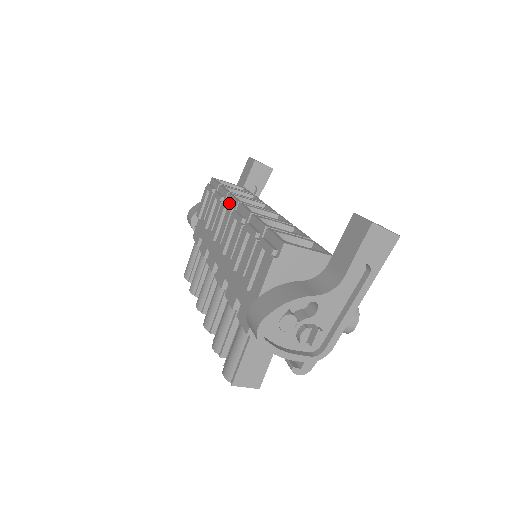
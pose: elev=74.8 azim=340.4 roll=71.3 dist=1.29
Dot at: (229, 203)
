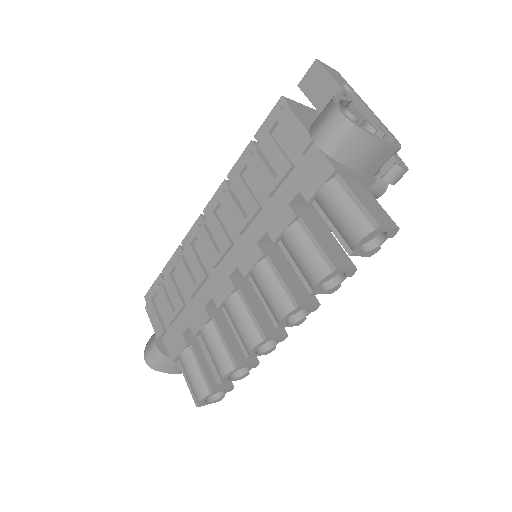
Dot at: (191, 236)
